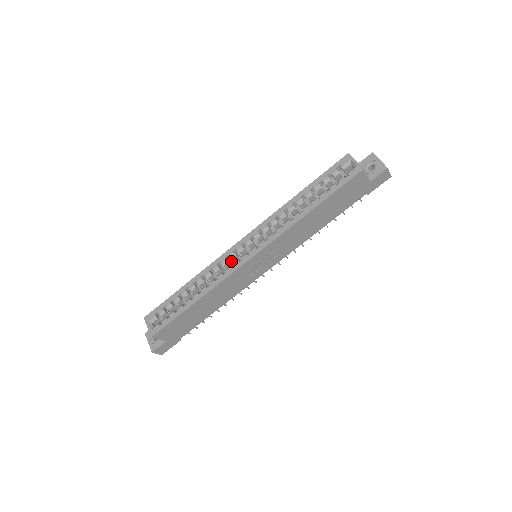
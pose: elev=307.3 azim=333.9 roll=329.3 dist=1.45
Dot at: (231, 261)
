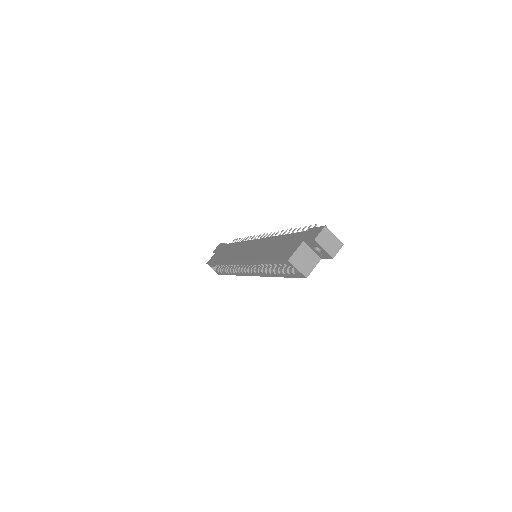
Dot at: occluded
